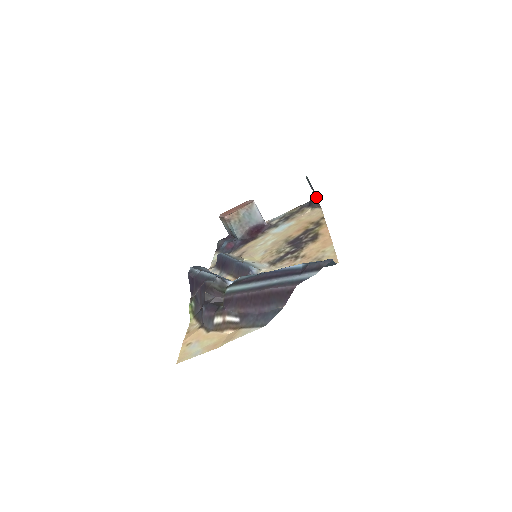
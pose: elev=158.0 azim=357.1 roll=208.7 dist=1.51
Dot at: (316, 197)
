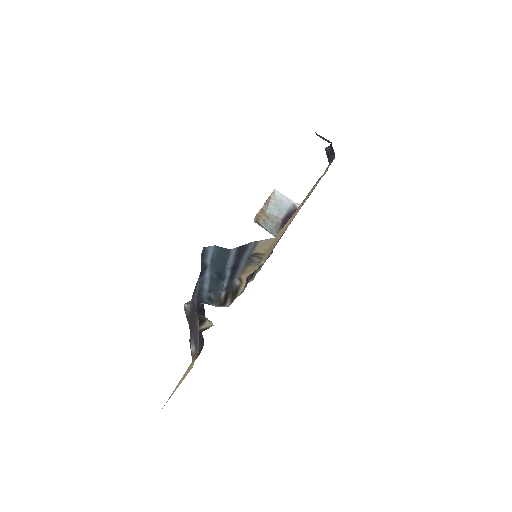
Dot at: (326, 152)
